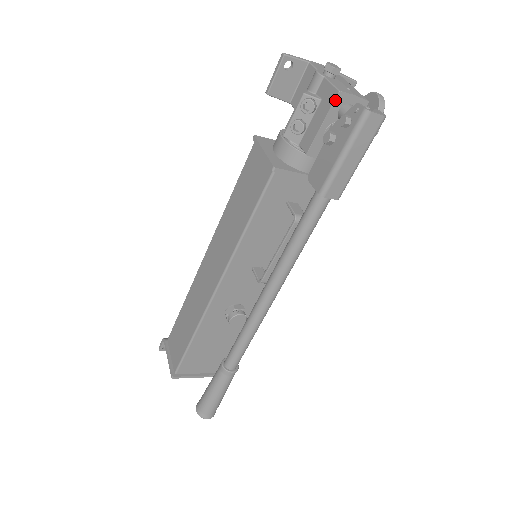
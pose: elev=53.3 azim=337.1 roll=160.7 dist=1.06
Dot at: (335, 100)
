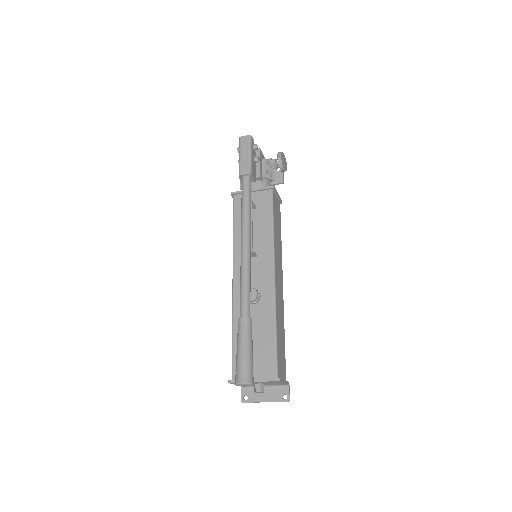
Dot at: occluded
